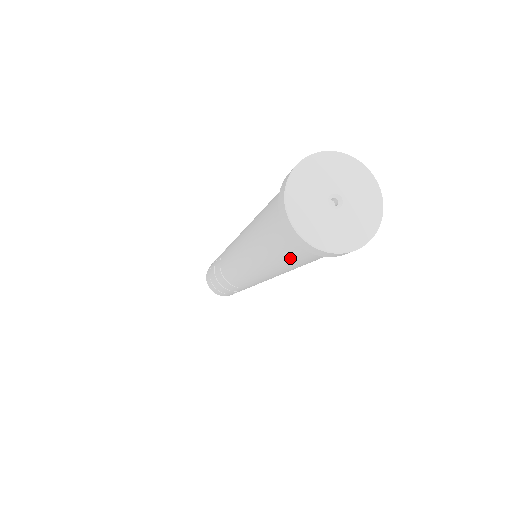
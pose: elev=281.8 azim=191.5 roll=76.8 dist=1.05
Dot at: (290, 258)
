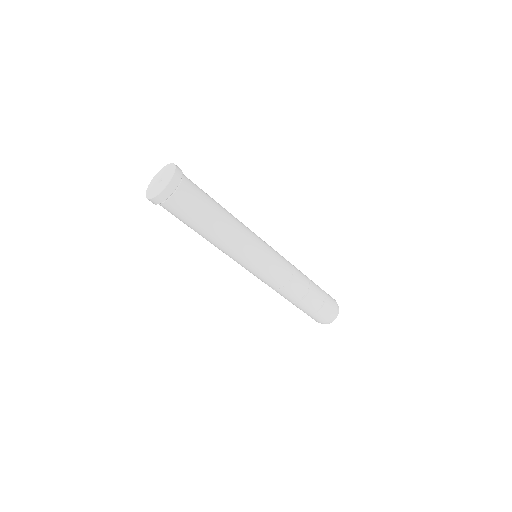
Dot at: (182, 220)
